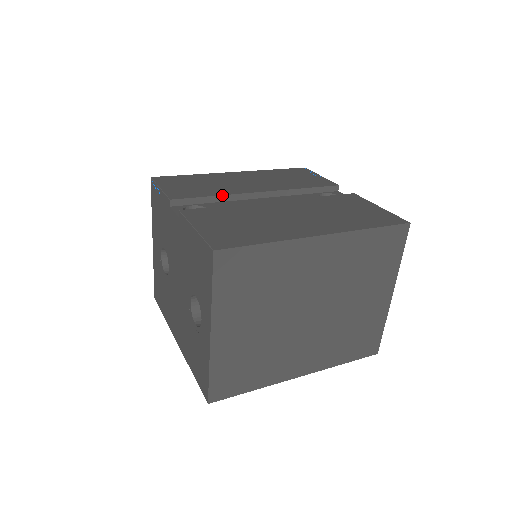
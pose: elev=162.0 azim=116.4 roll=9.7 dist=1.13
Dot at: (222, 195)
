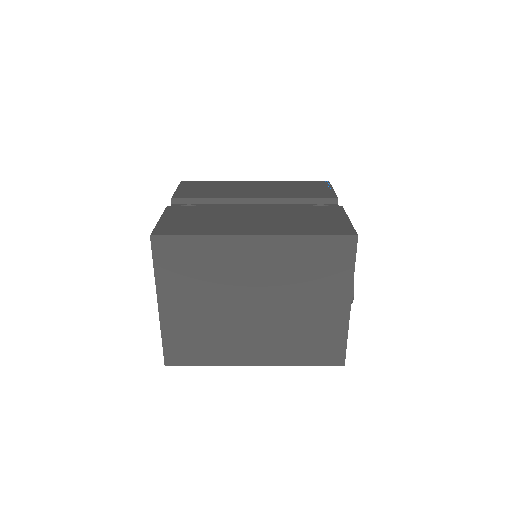
Dot at: (216, 198)
